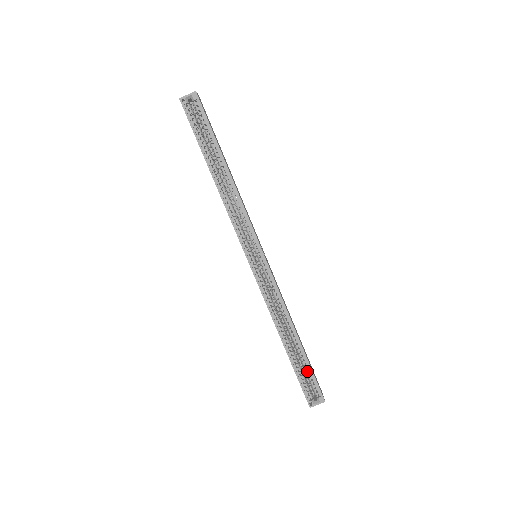
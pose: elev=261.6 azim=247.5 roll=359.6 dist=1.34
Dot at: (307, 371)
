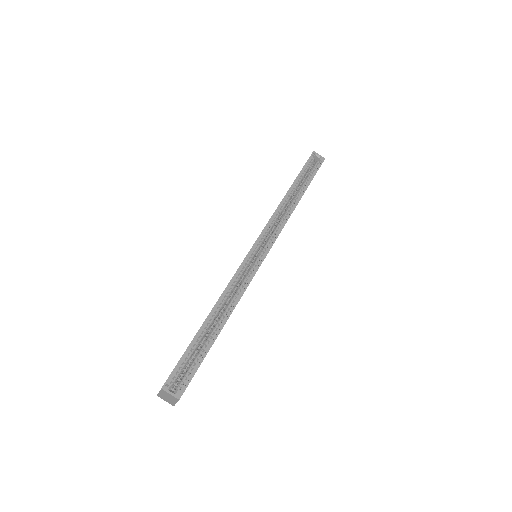
Dot at: (197, 359)
